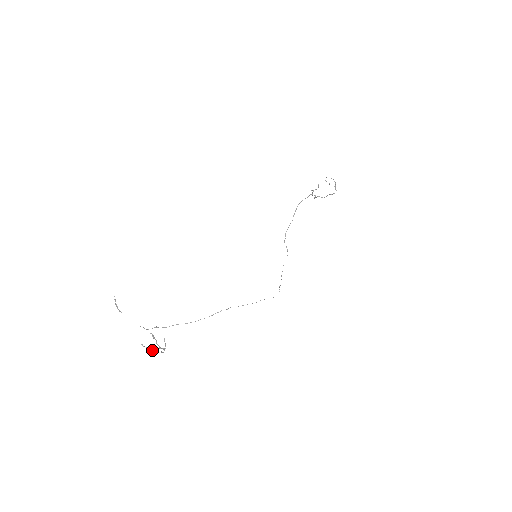
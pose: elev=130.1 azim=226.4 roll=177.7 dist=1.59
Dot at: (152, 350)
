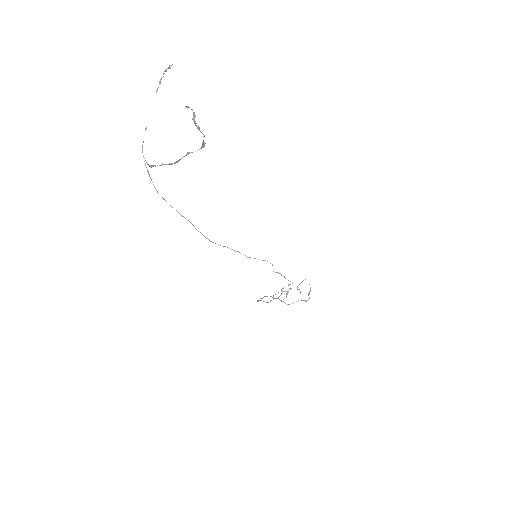
Dot at: (196, 123)
